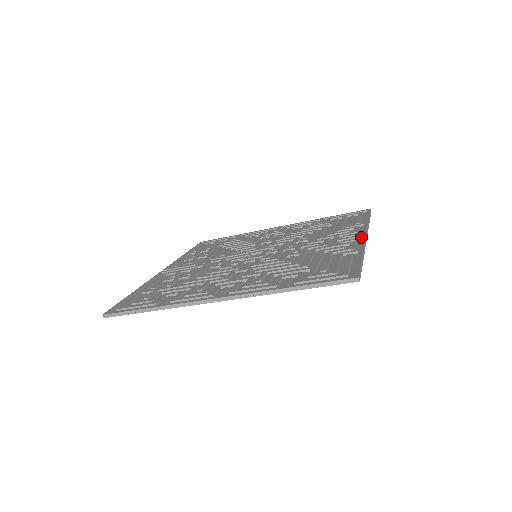
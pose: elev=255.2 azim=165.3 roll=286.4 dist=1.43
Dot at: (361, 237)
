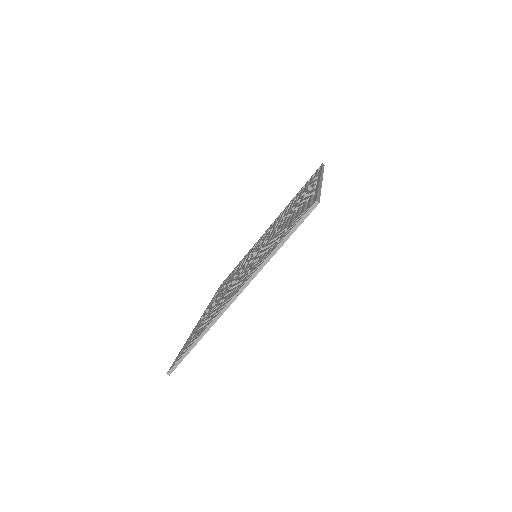
Dot at: (317, 182)
